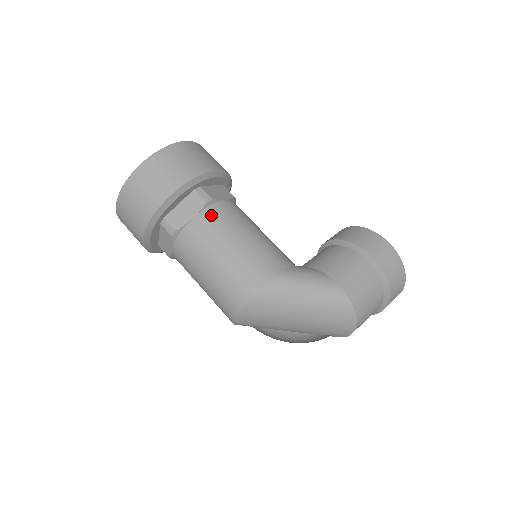
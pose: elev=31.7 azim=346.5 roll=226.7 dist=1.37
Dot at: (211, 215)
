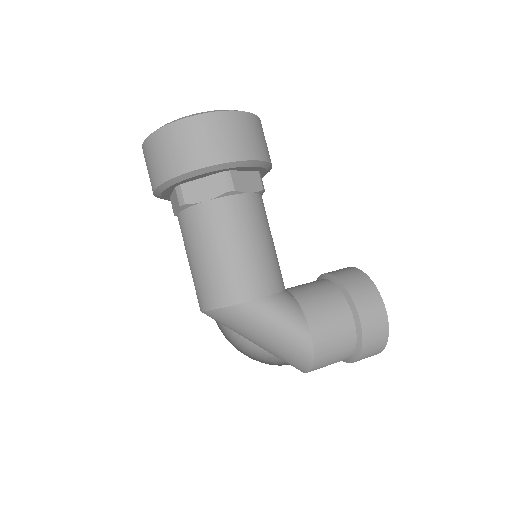
Dot at: (225, 207)
